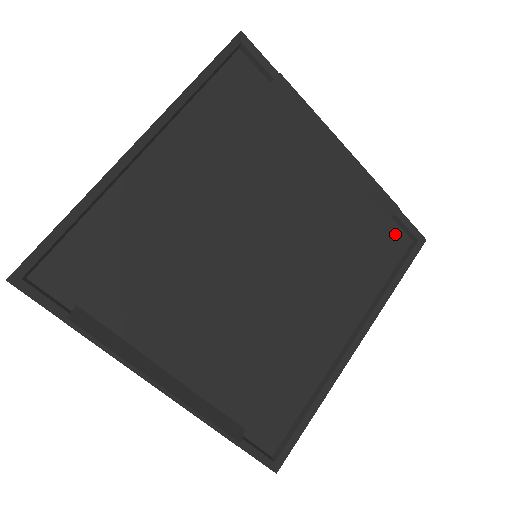
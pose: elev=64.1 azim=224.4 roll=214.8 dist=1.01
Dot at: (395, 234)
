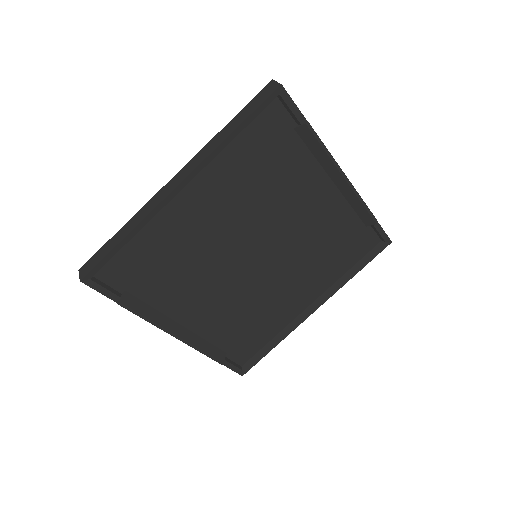
Dot at: (369, 236)
